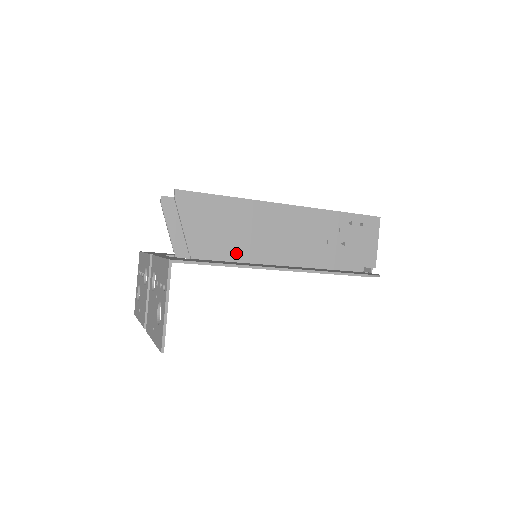
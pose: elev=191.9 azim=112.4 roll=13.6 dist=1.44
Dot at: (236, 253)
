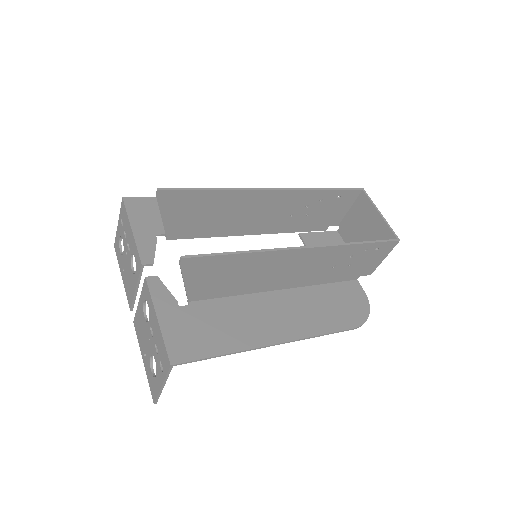
Dot at: (237, 290)
